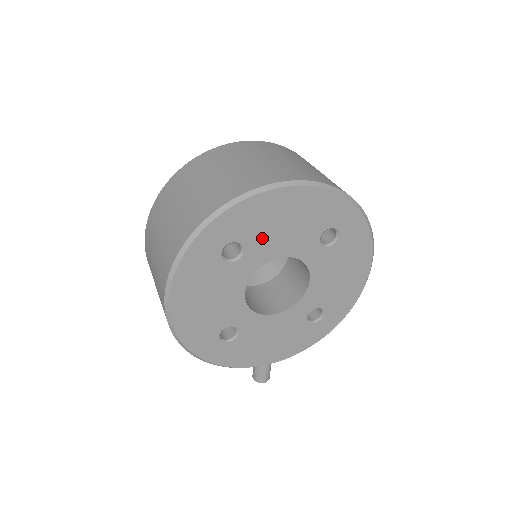
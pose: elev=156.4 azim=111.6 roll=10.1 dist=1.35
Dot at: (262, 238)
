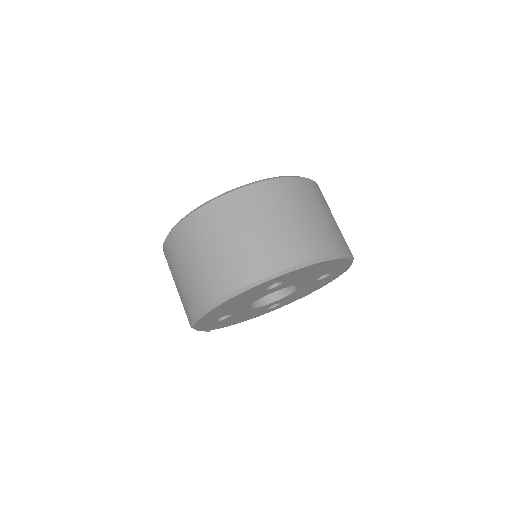
Dot at: (295, 279)
